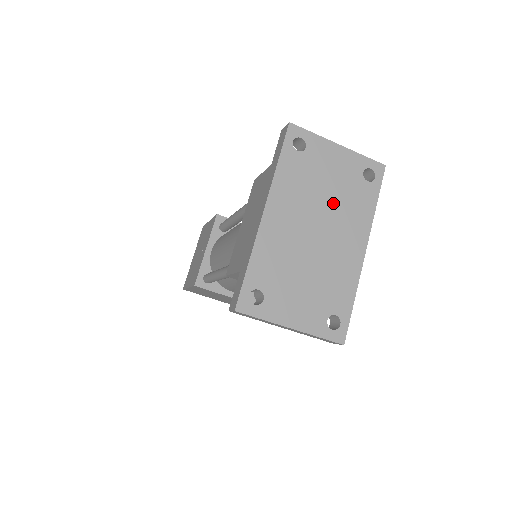
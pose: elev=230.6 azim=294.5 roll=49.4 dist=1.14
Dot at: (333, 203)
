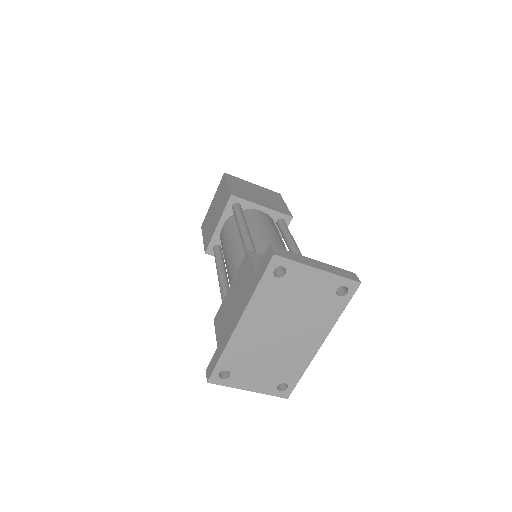
Dot at: (301, 314)
